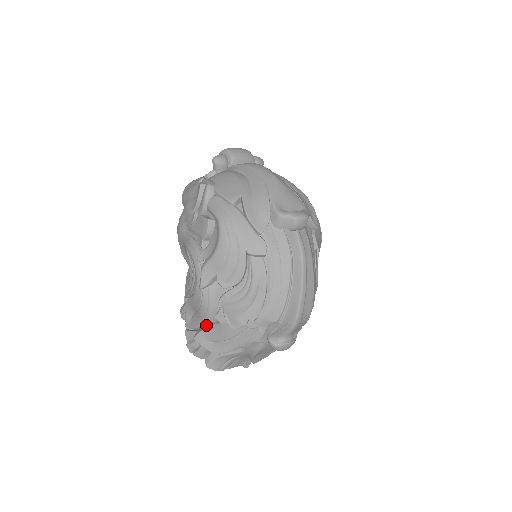
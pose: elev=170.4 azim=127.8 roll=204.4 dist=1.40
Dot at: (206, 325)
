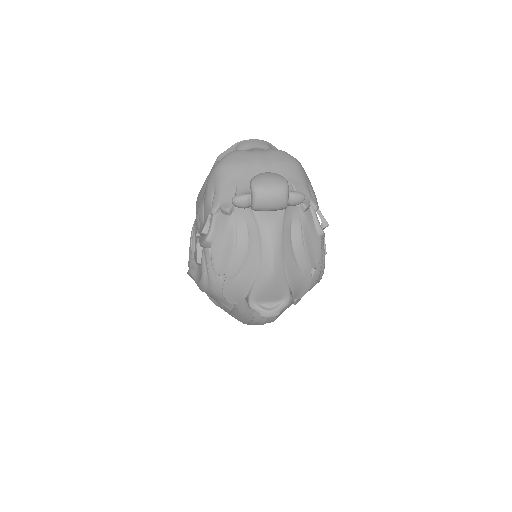
Dot at: occluded
